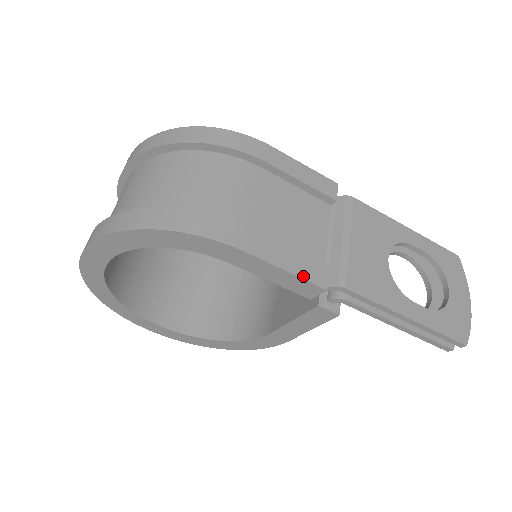
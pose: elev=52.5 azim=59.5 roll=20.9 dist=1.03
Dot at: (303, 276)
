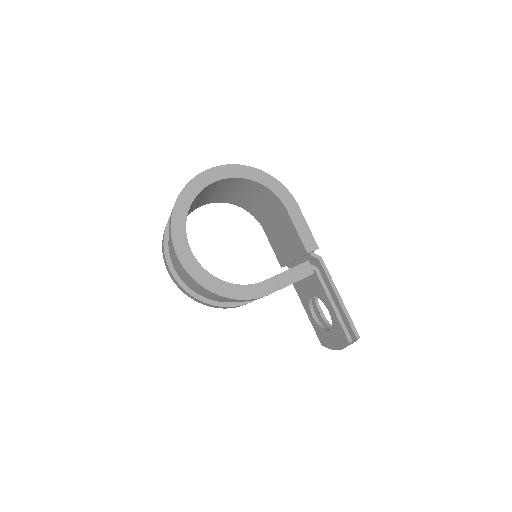
Dot at: (312, 236)
